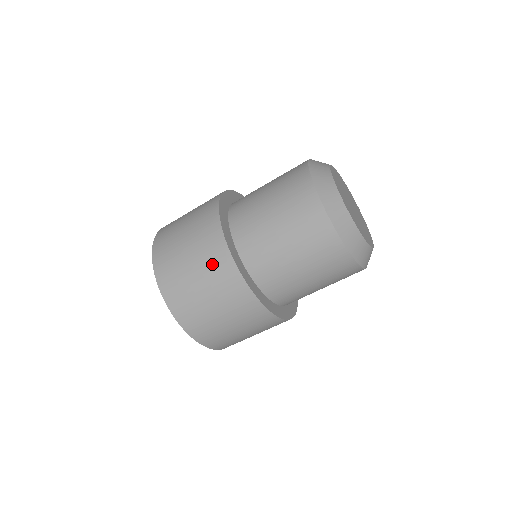
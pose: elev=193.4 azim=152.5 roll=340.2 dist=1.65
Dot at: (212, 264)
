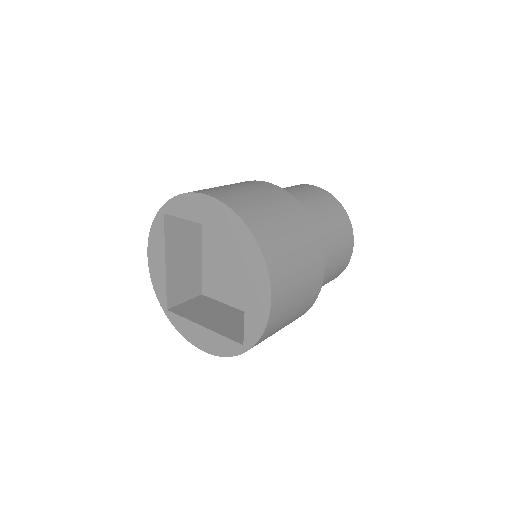
Dot at: (265, 189)
